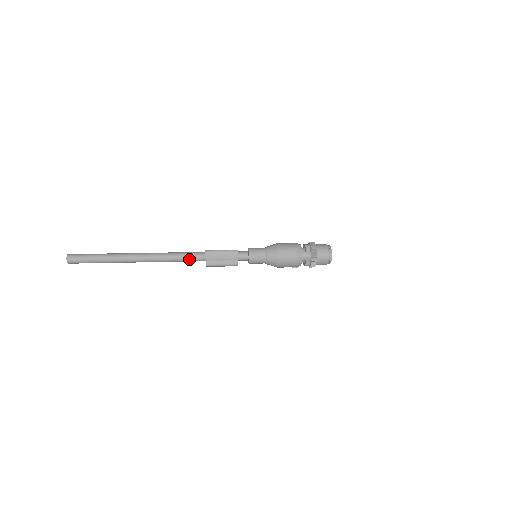
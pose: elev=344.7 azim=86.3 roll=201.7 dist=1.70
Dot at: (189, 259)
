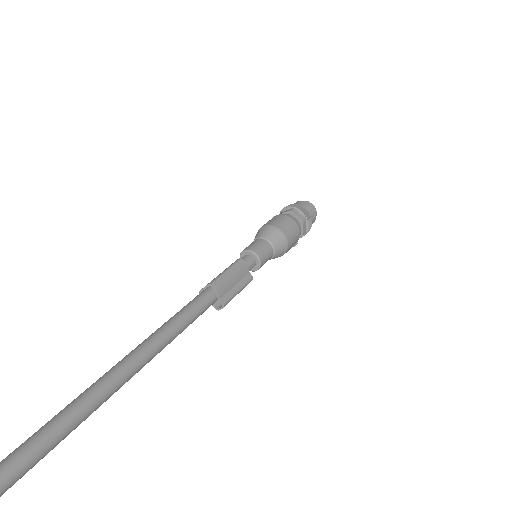
Dot at: (199, 313)
